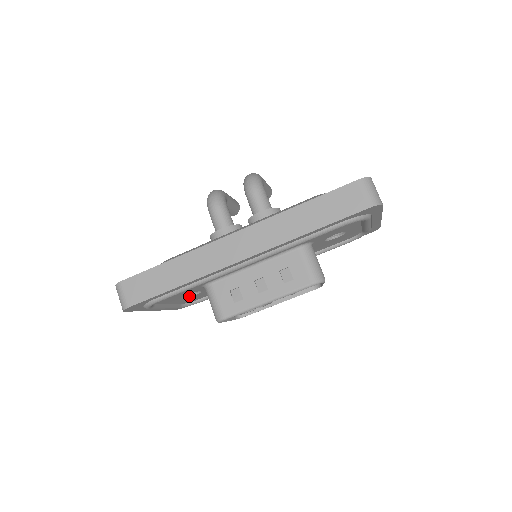
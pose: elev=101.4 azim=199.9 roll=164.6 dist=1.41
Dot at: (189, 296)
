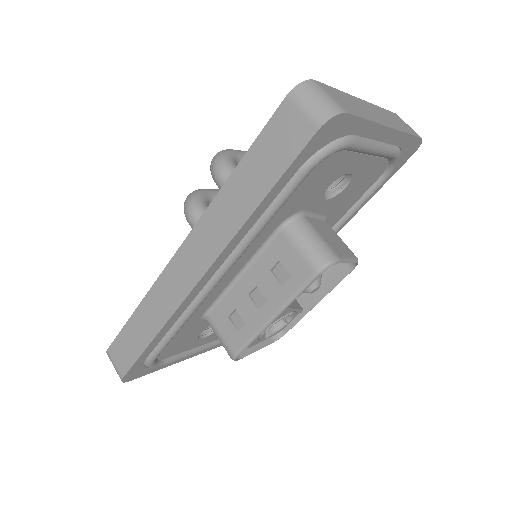
Dot at: occluded
